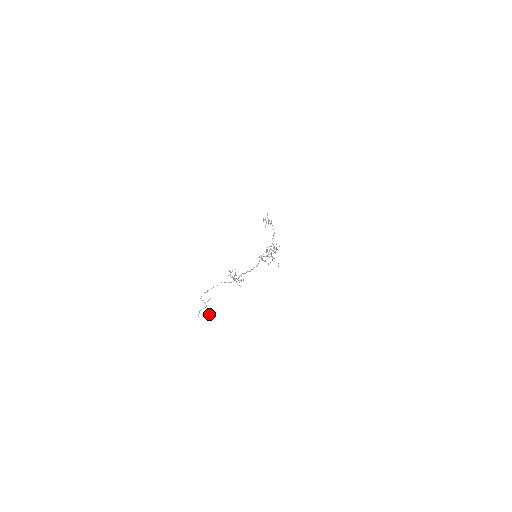
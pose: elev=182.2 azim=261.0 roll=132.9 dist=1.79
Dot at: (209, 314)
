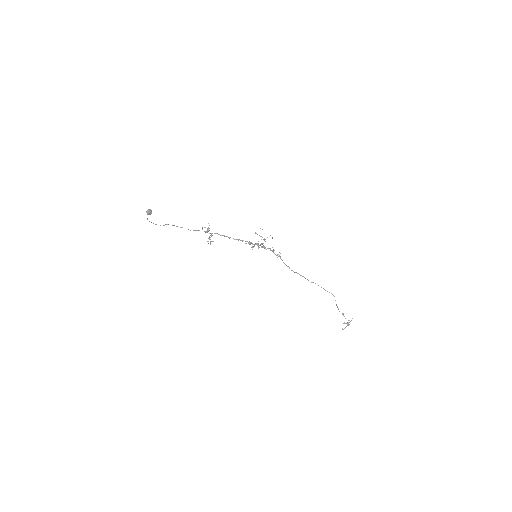
Dot at: (150, 209)
